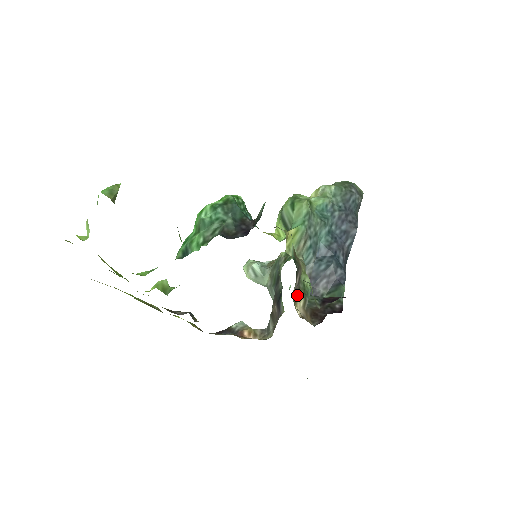
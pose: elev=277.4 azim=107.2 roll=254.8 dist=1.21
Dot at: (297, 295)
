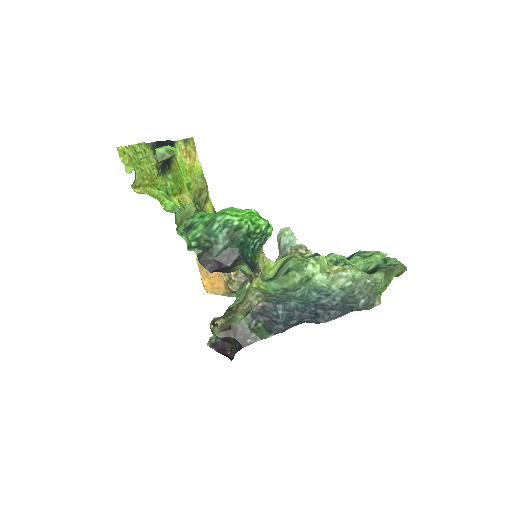
Dot at: (220, 319)
